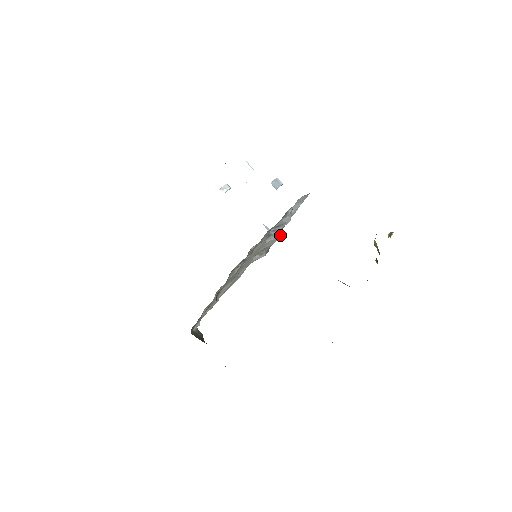
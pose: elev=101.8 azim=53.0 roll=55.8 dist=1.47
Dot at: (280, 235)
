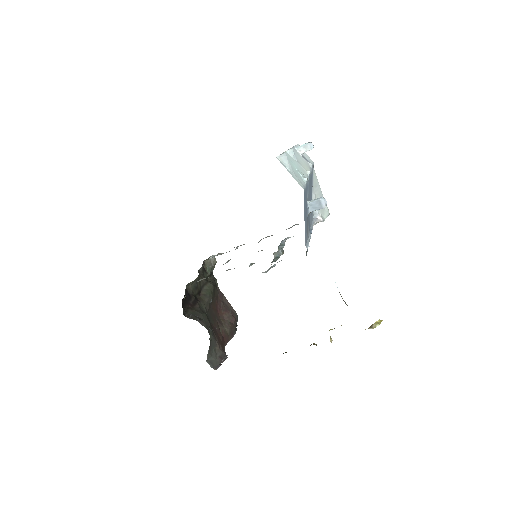
Dot at: occluded
